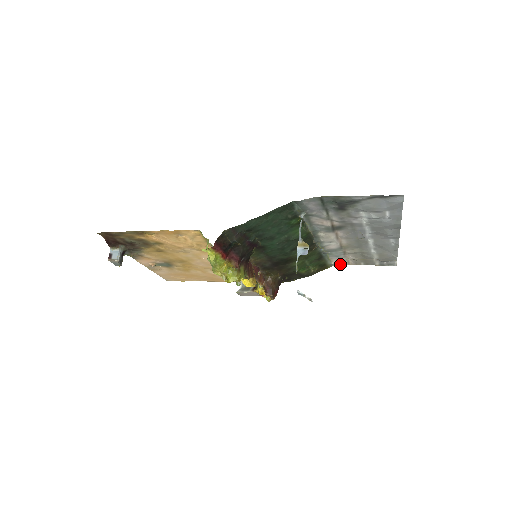
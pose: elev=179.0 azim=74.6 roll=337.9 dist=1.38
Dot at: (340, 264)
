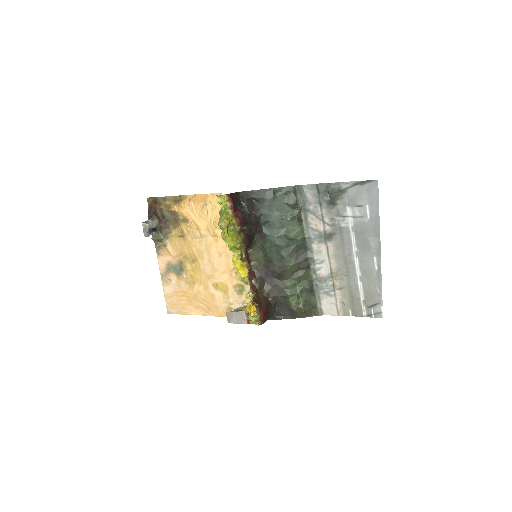
Dot at: (330, 312)
